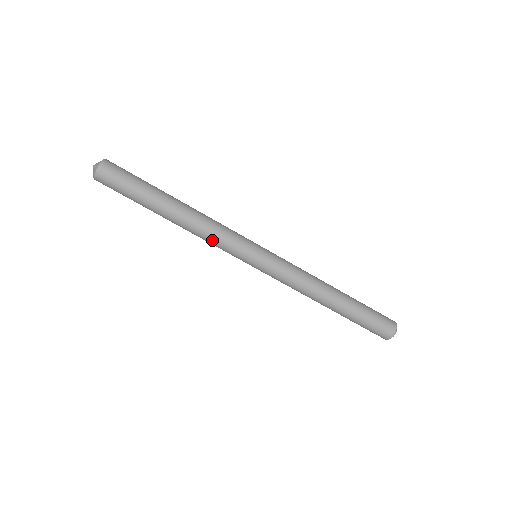
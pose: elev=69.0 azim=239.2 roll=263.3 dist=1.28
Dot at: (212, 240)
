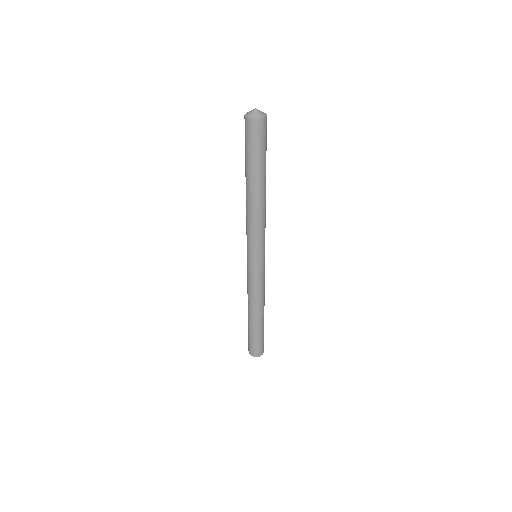
Dot at: (262, 227)
